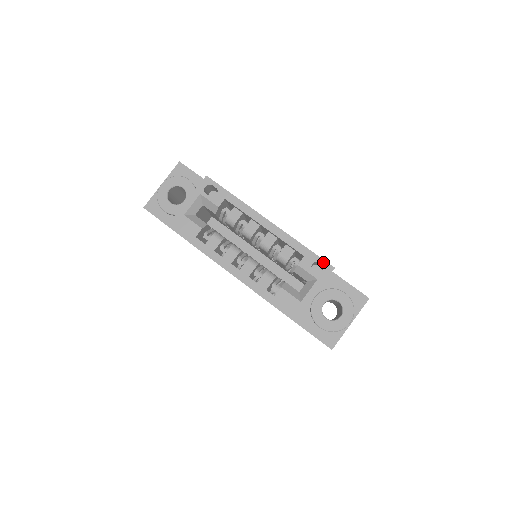
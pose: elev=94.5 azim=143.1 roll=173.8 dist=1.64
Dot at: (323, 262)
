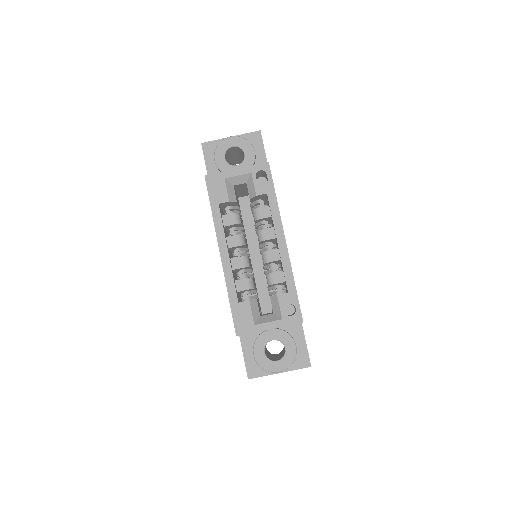
Dot at: (298, 310)
